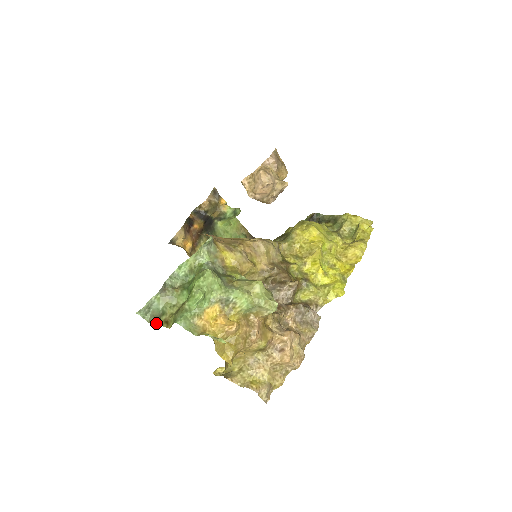
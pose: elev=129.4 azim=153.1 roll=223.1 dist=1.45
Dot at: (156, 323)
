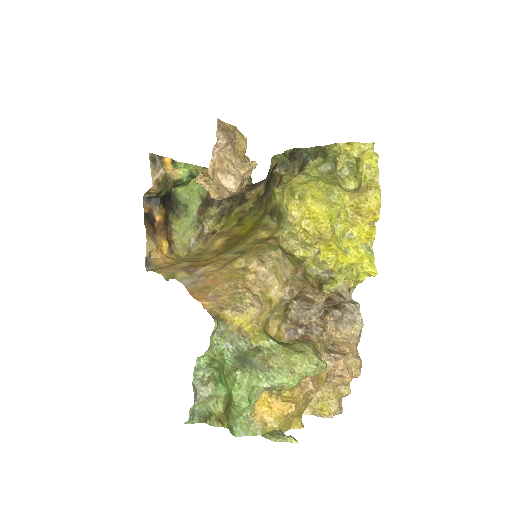
Dot at: (209, 424)
